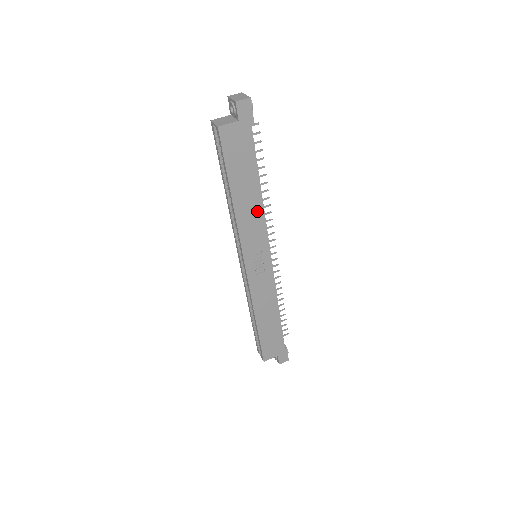
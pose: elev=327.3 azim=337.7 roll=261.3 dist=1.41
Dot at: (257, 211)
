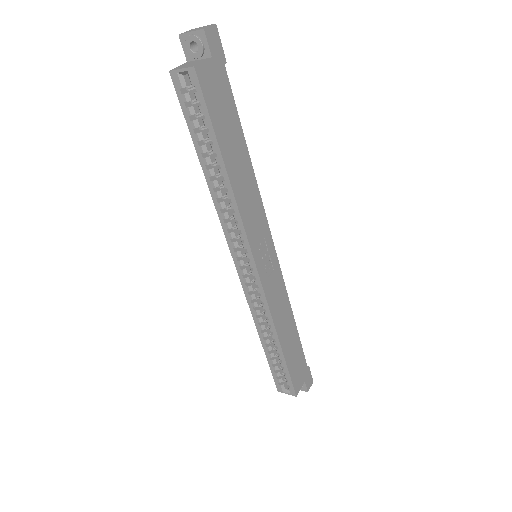
Dot at: (252, 187)
